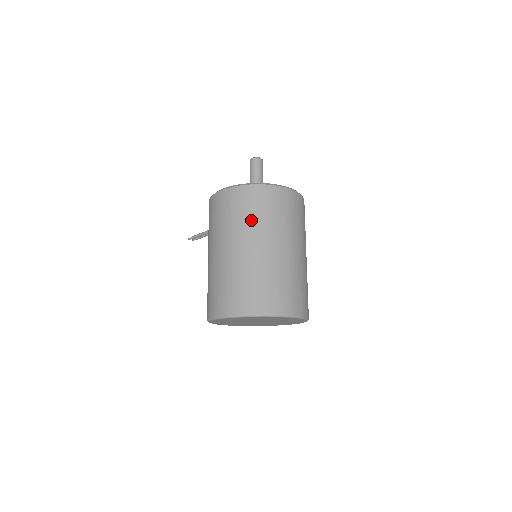
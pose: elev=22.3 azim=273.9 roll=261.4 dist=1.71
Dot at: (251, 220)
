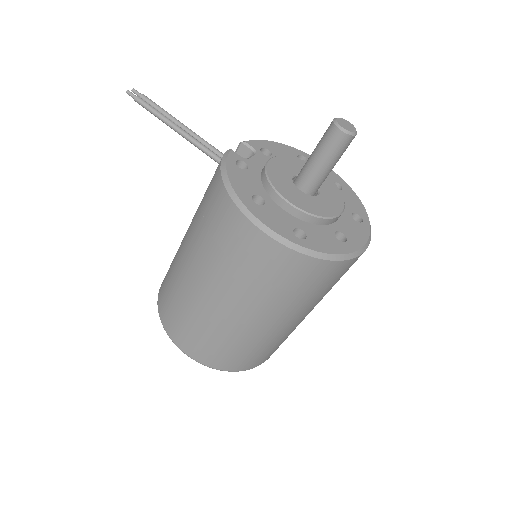
Dot at: (293, 299)
